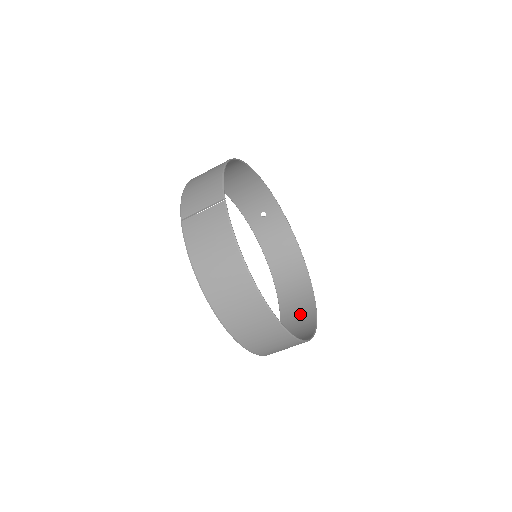
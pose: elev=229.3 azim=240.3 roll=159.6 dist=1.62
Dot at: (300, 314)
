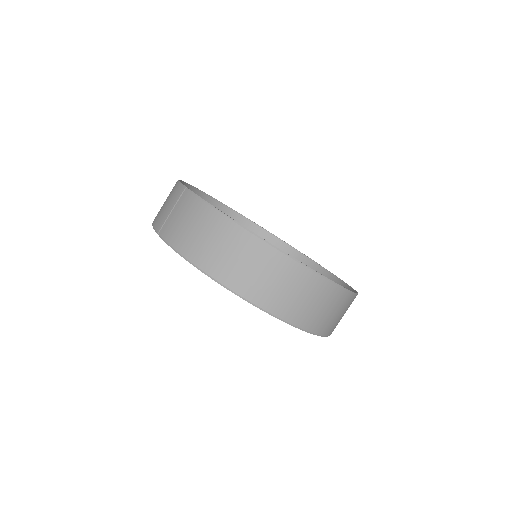
Dot at: occluded
